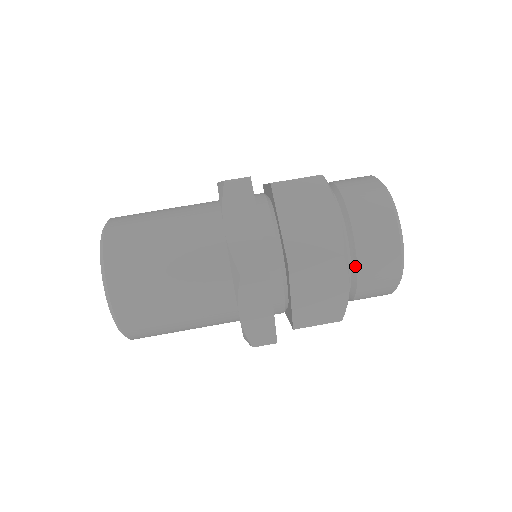
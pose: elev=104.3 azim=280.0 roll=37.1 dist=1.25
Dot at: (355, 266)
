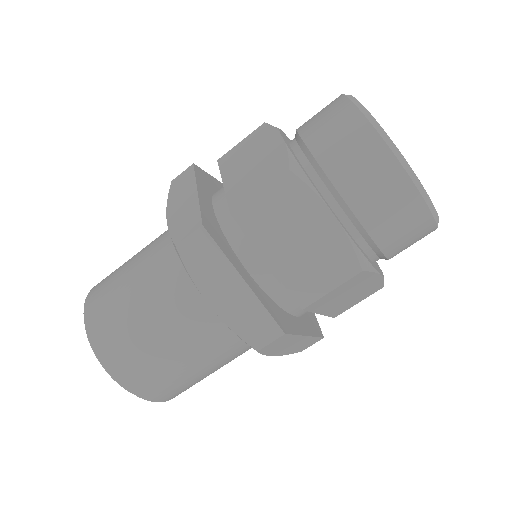
Dot at: (378, 251)
